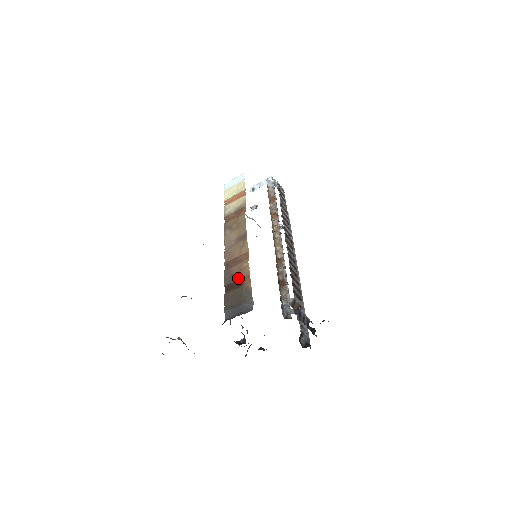
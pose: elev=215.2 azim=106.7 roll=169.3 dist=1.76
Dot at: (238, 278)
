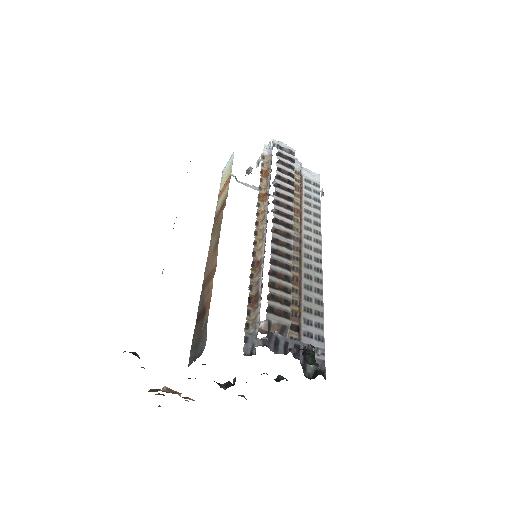
Dot at: (204, 304)
